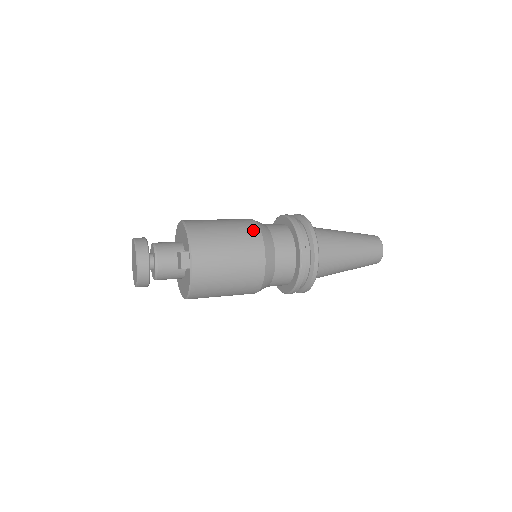
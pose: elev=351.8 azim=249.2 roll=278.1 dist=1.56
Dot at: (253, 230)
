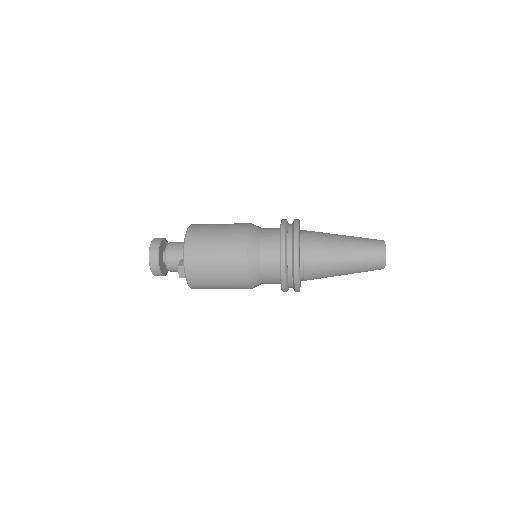
Dot at: (240, 249)
